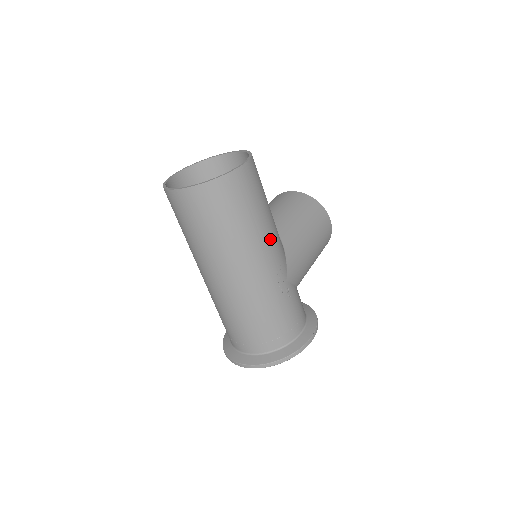
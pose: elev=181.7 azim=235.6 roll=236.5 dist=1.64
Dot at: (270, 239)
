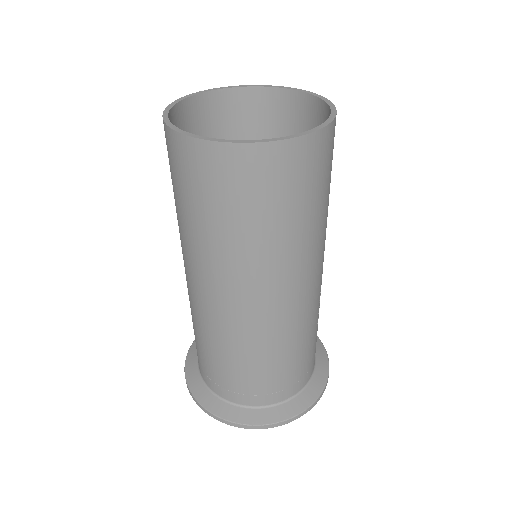
Dot at: occluded
